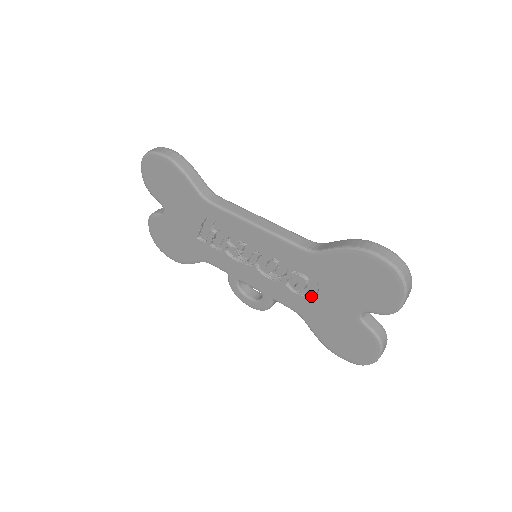
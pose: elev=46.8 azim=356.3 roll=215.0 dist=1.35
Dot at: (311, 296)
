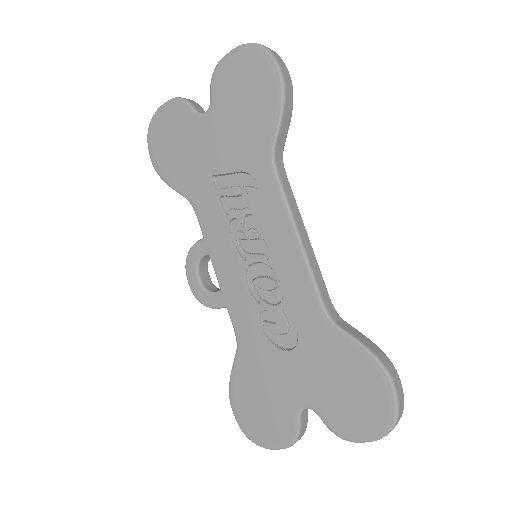
Dot at: (274, 346)
